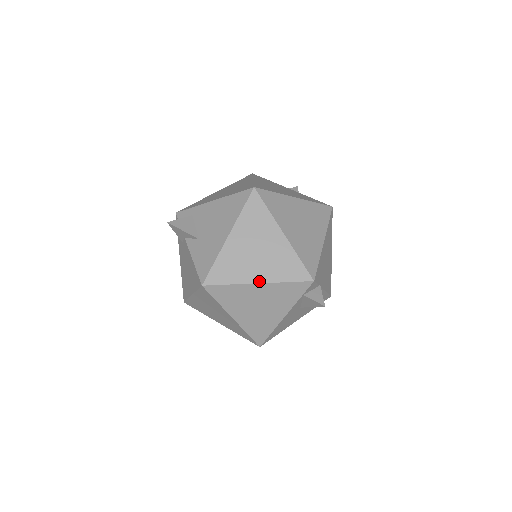
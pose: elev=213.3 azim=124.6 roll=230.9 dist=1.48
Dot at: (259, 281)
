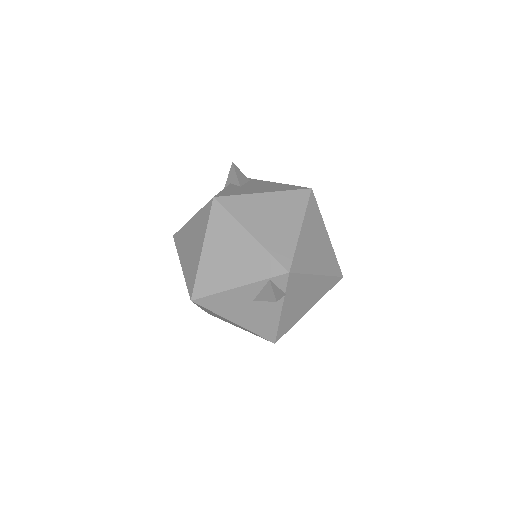
Dot at: (253, 233)
